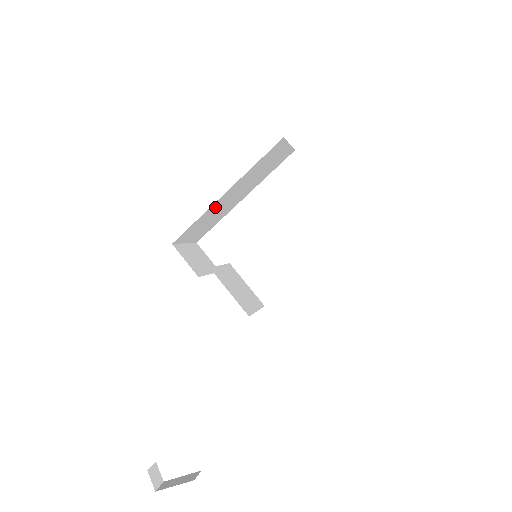
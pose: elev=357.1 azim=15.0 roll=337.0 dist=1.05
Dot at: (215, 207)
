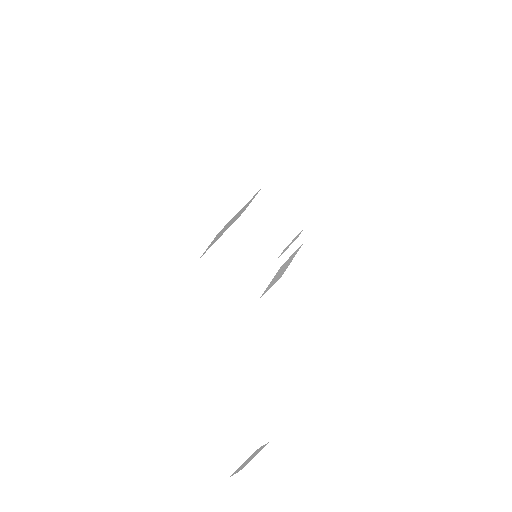
Dot at: (232, 219)
